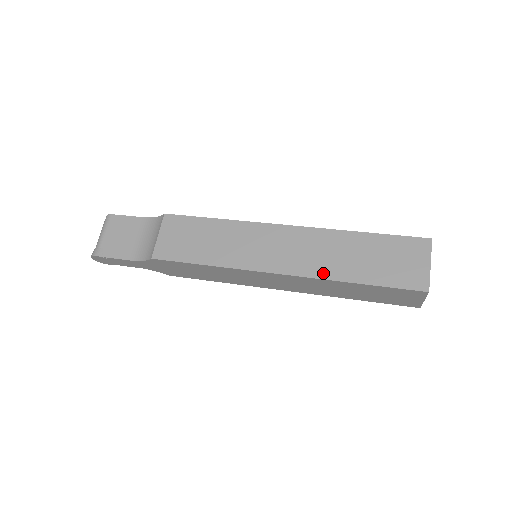
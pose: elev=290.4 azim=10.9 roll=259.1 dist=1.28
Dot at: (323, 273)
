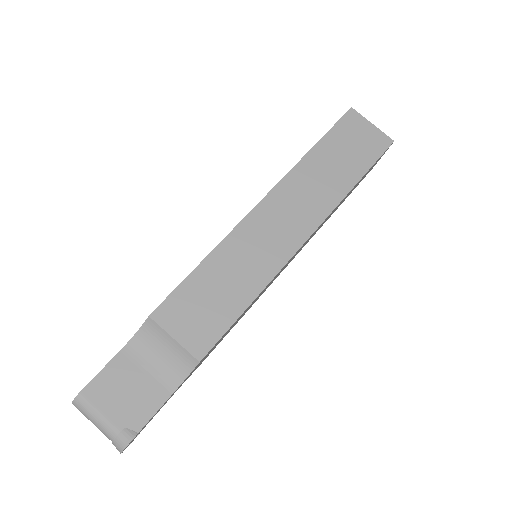
Dot at: (331, 202)
